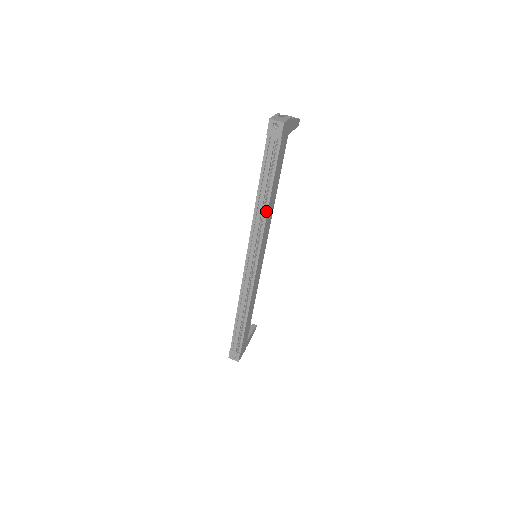
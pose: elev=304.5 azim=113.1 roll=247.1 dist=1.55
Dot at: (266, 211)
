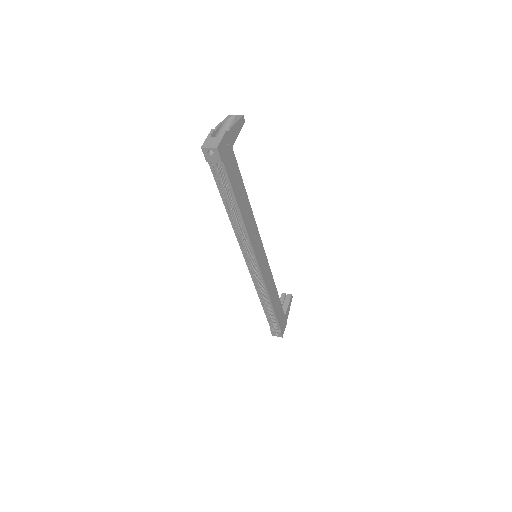
Dot at: (243, 224)
